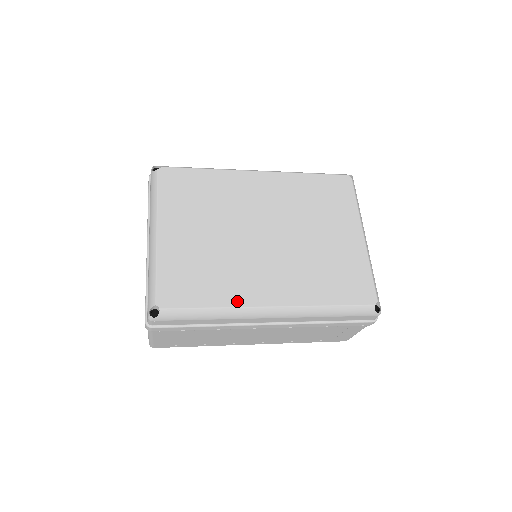
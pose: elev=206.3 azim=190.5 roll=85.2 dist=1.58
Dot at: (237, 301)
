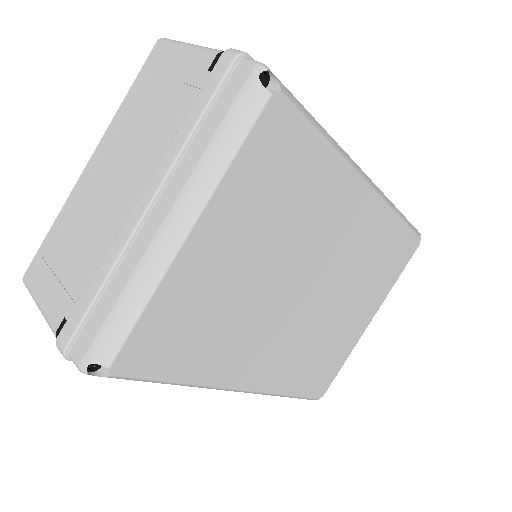
Dot at: (214, 378)
